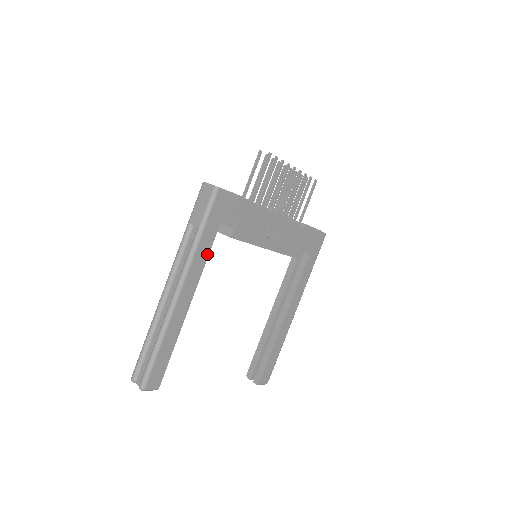
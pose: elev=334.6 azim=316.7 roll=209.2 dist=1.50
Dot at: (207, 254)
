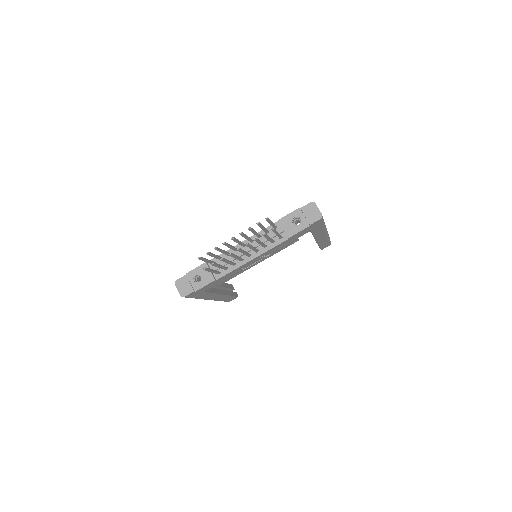
Dot at: (210, 293)
